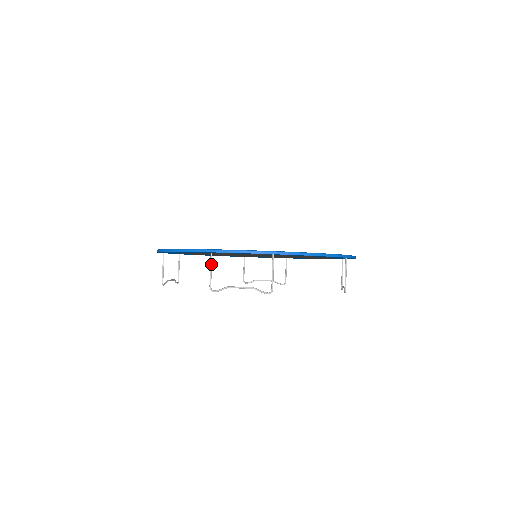
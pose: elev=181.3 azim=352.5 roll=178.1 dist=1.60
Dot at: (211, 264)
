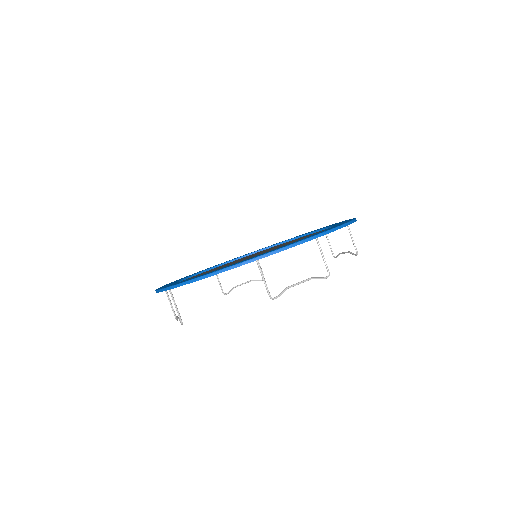
Dot at: (261, 272)
